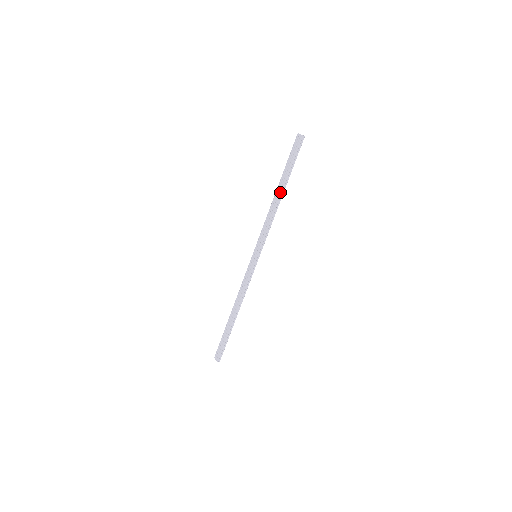
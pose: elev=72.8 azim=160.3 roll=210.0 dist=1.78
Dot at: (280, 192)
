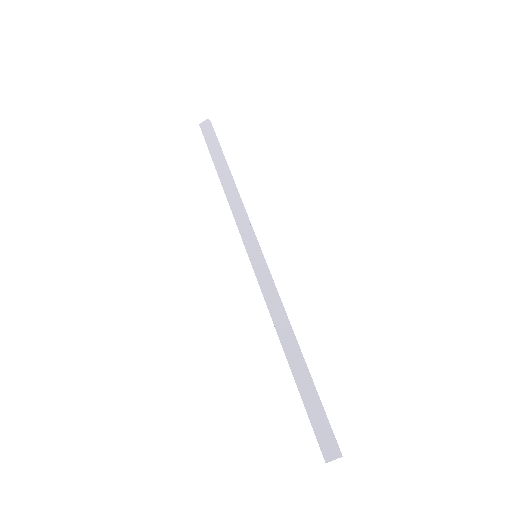
Dot at: (227, 173)
